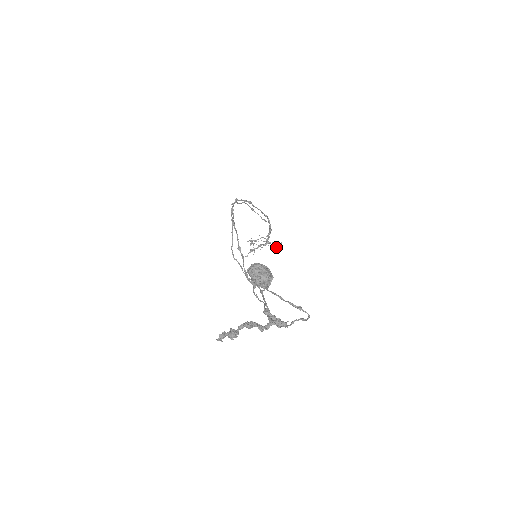
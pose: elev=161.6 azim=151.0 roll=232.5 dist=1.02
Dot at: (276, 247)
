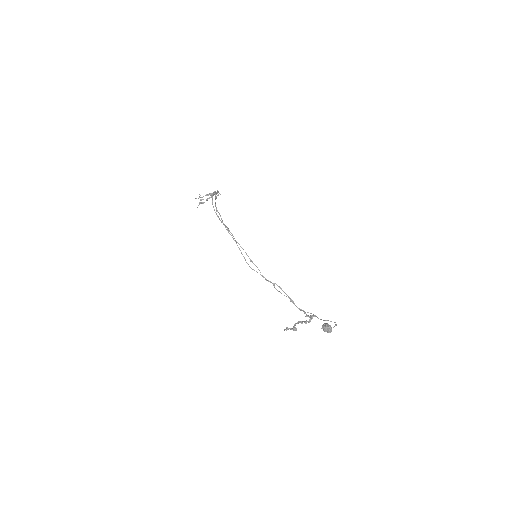
Dot at: occluded
